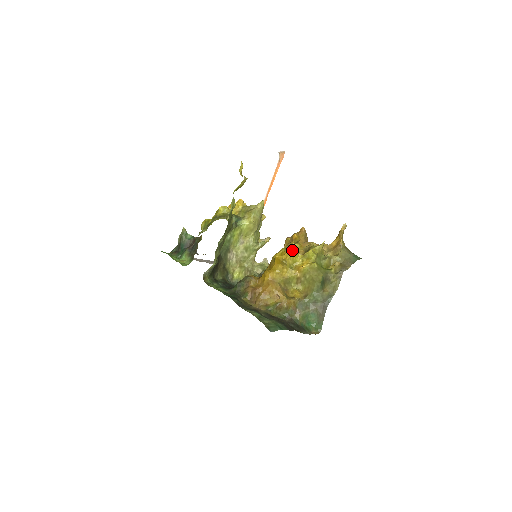
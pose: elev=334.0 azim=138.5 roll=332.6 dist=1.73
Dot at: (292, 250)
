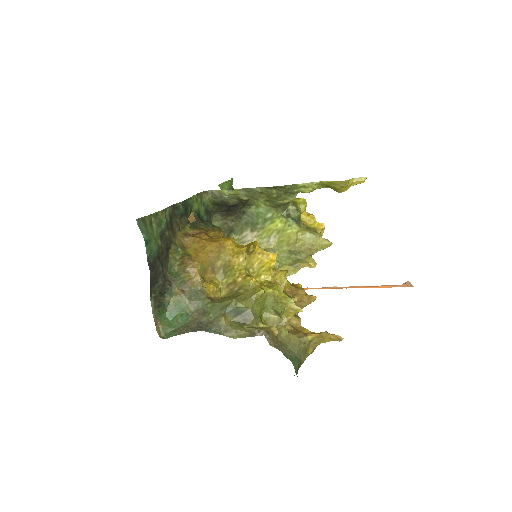
Dot at: (273, 258)
